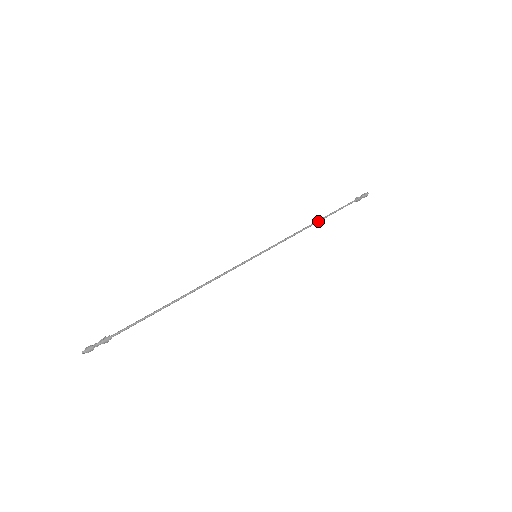
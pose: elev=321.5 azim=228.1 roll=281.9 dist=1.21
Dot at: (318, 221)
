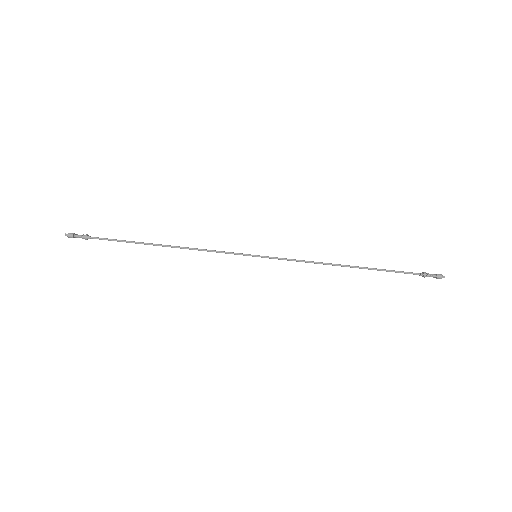
Dot at: (351, 267)
